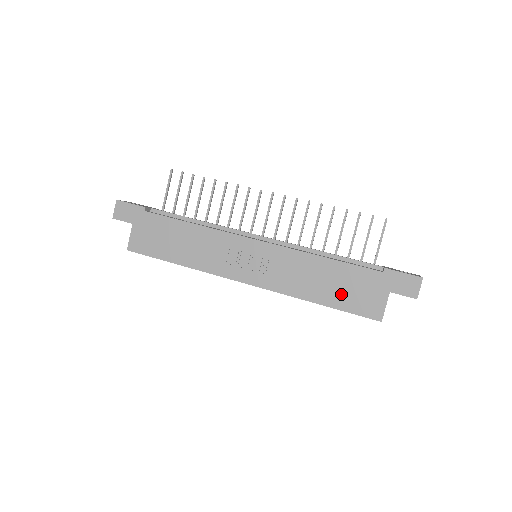
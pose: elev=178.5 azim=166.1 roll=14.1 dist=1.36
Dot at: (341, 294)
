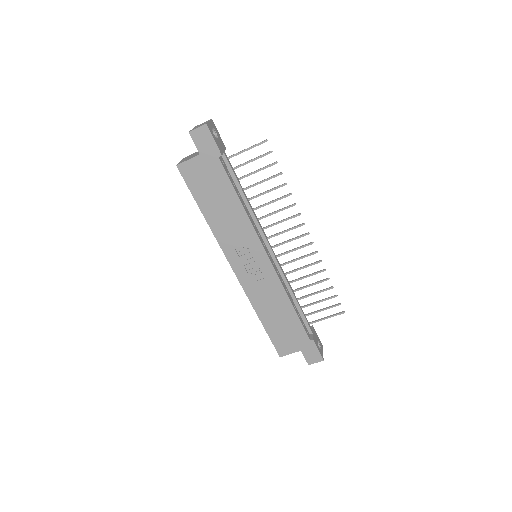
Dot at: (277, 328)
